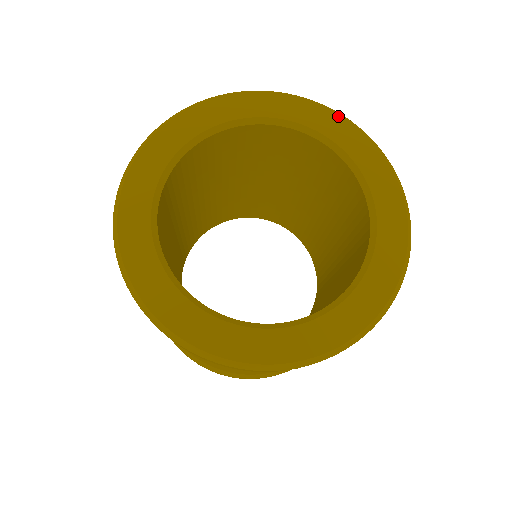
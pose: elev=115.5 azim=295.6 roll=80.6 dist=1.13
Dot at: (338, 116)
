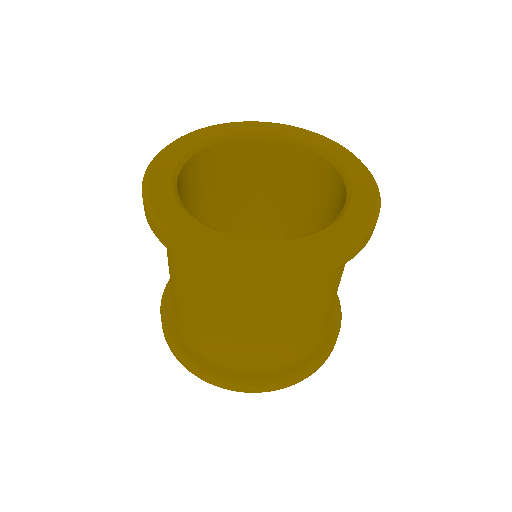
Dot at: (358, 160)
